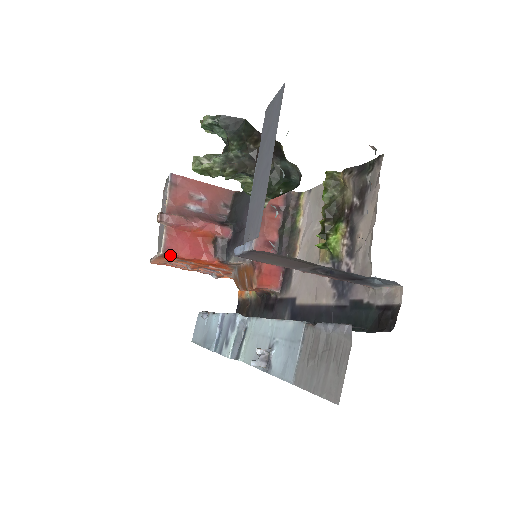
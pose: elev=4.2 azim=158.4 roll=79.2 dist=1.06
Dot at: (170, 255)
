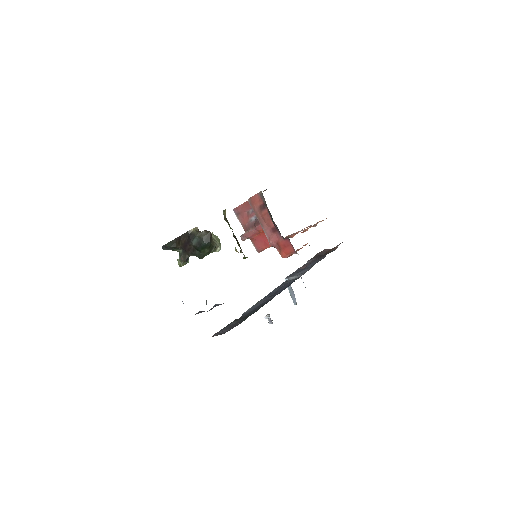
Dot at: (262, 250)
